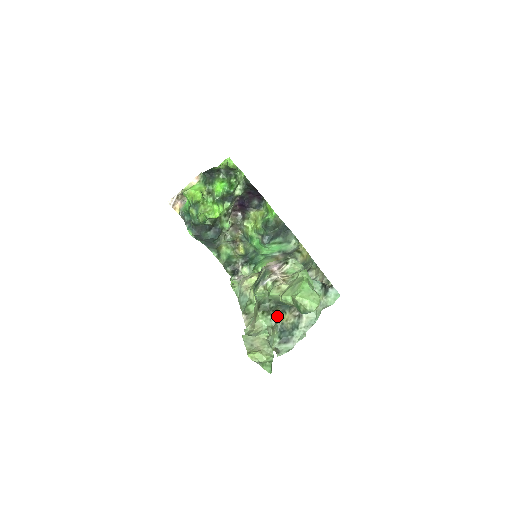
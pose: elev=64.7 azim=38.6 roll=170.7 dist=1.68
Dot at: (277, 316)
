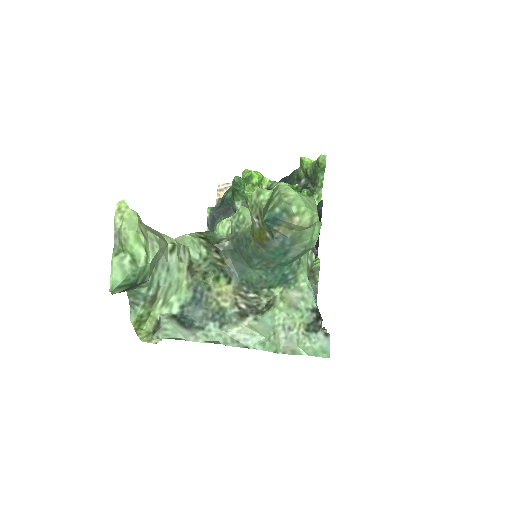
Dot at: (215, 263)
